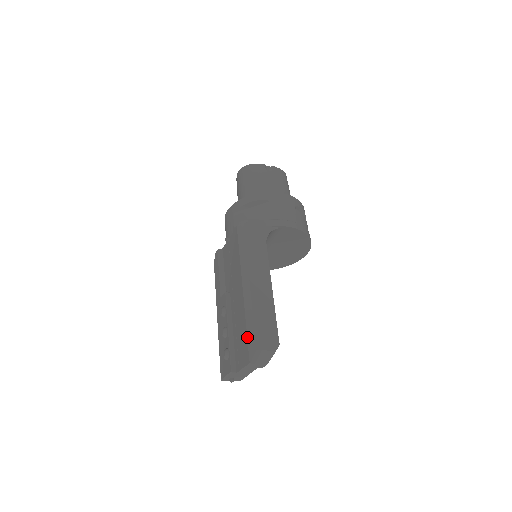
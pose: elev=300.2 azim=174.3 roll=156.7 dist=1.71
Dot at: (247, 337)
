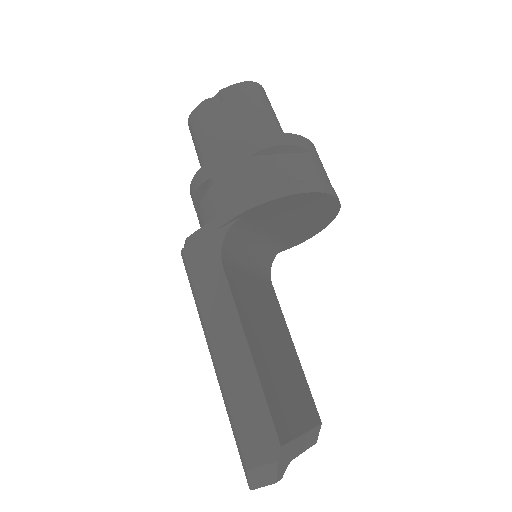
Dot at: occluded
